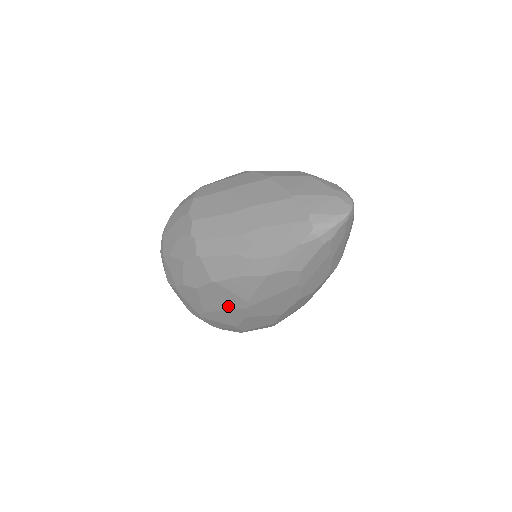
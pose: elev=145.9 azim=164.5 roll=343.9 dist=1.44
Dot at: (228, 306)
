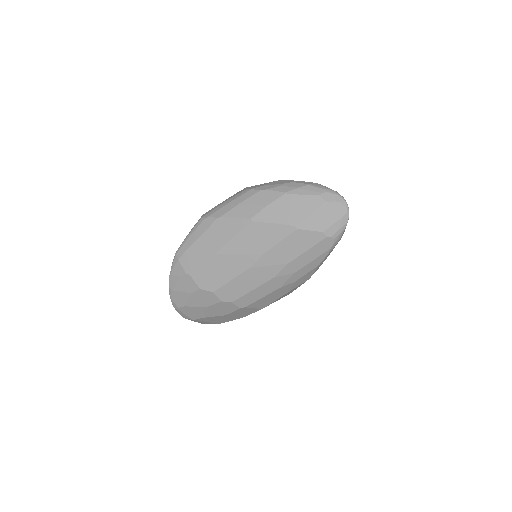
Dot at: occluded
